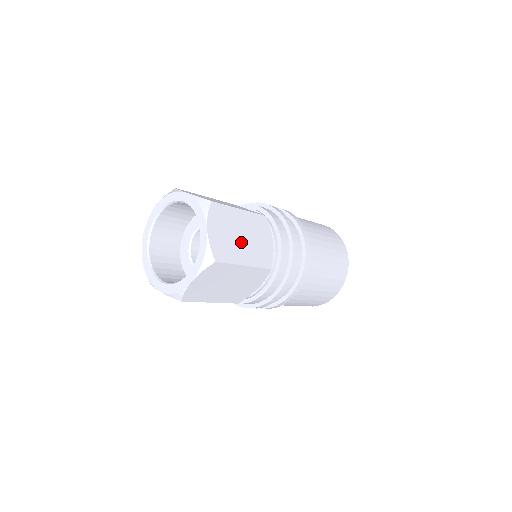
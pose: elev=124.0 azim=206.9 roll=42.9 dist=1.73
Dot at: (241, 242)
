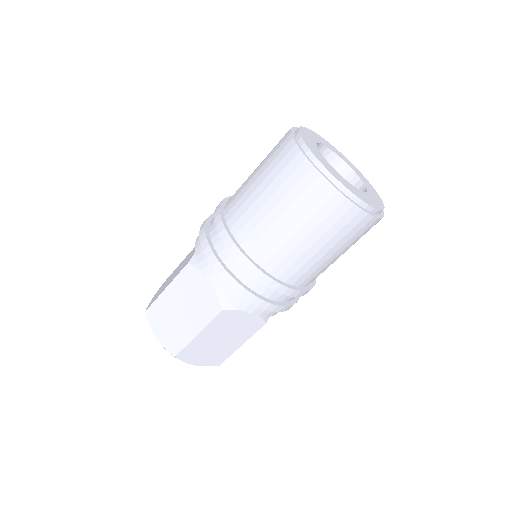
Dot at: (223, 343)
